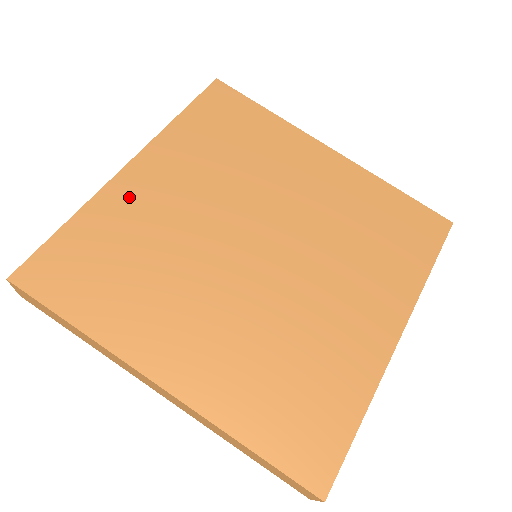
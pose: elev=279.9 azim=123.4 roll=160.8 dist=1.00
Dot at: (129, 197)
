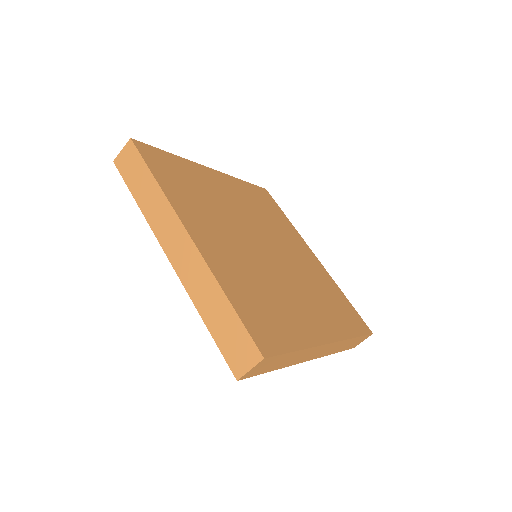
Dot at: (206, 176)
